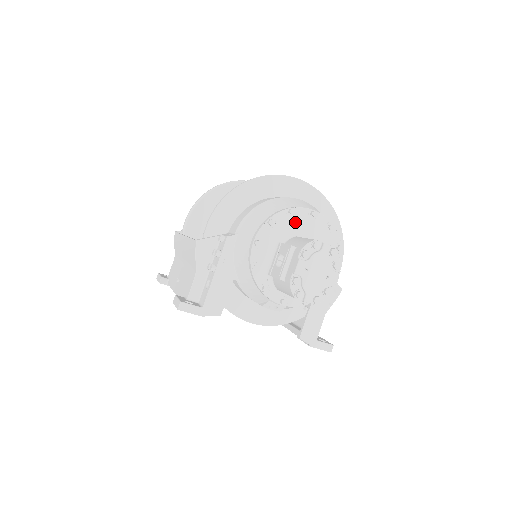
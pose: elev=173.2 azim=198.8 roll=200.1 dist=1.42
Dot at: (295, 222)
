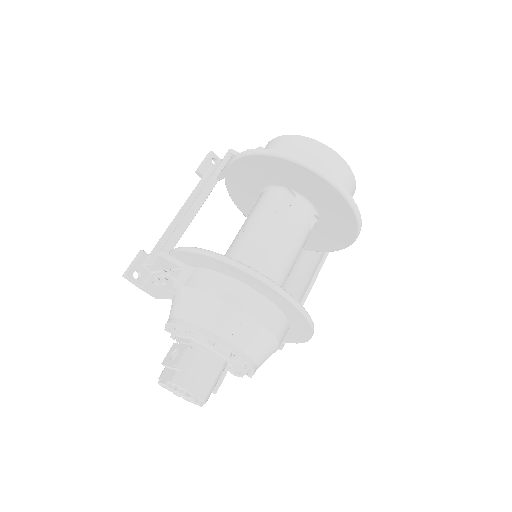
Dot at: occluded
